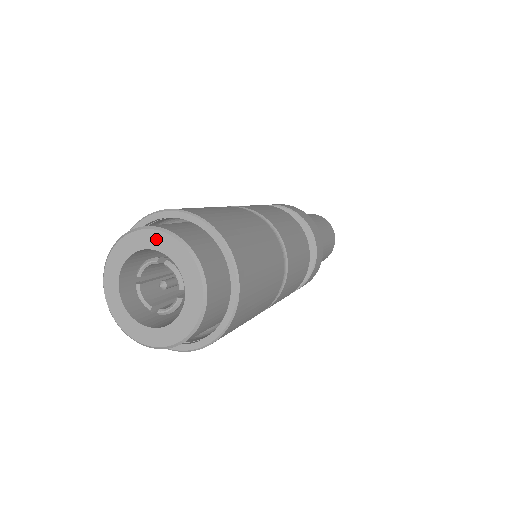
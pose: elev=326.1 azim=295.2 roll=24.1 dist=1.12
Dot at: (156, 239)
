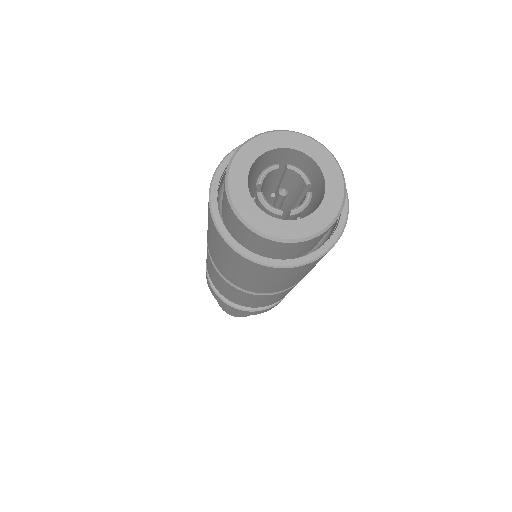
Dot at: (282, 138)
